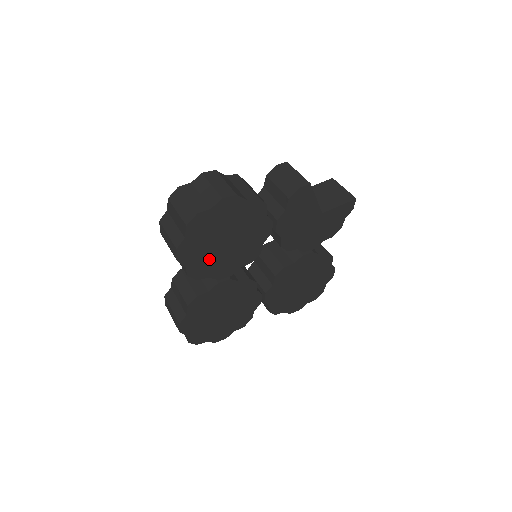
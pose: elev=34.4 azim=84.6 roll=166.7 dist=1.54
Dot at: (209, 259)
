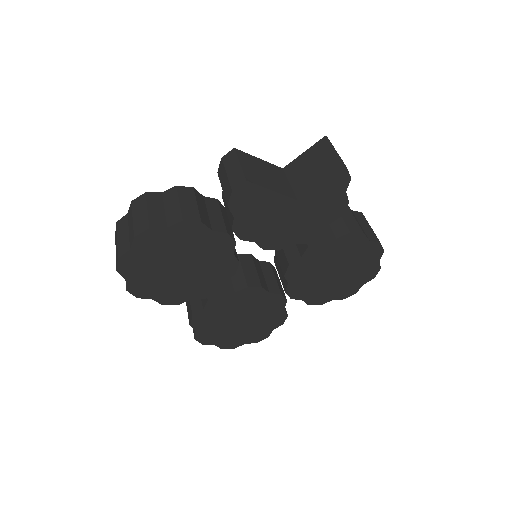
Dot at: (175, 286)
